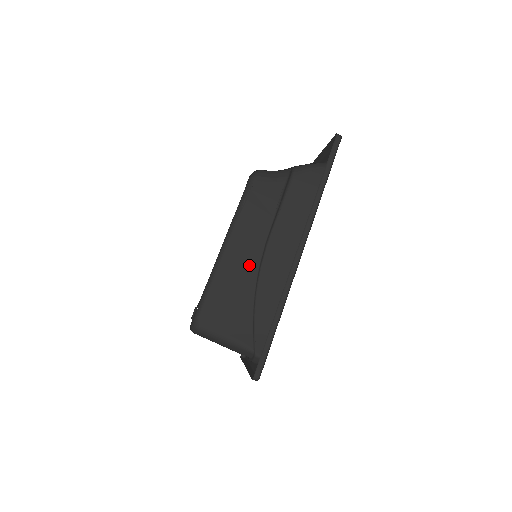
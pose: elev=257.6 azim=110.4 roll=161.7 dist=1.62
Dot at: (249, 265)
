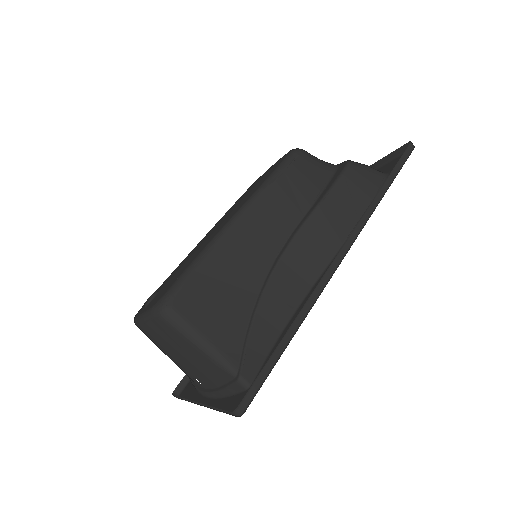
Dot at: (263, 252)
